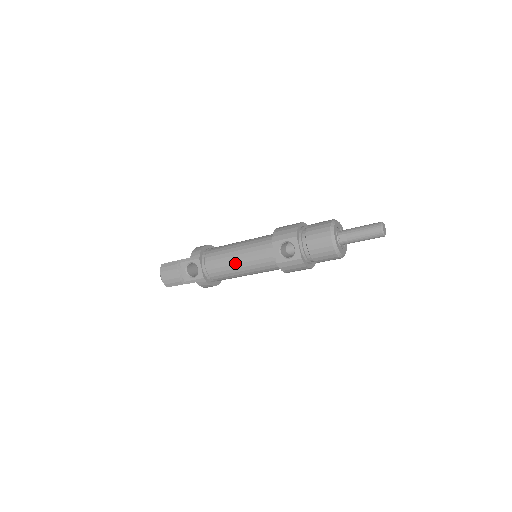
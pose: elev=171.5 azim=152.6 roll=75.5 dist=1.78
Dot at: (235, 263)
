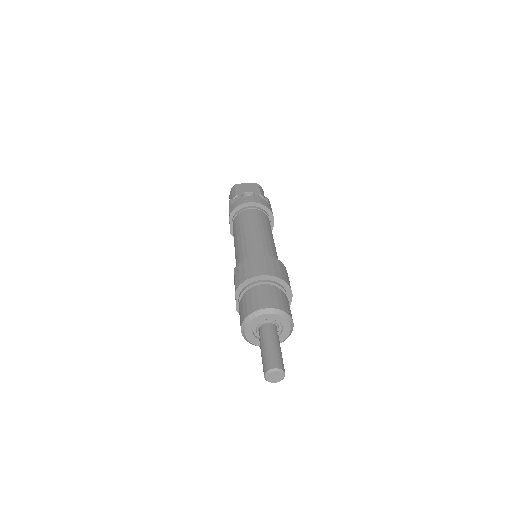
Dot at: occluded
